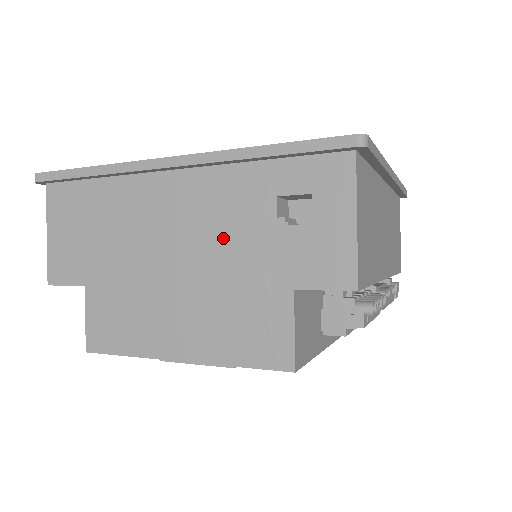
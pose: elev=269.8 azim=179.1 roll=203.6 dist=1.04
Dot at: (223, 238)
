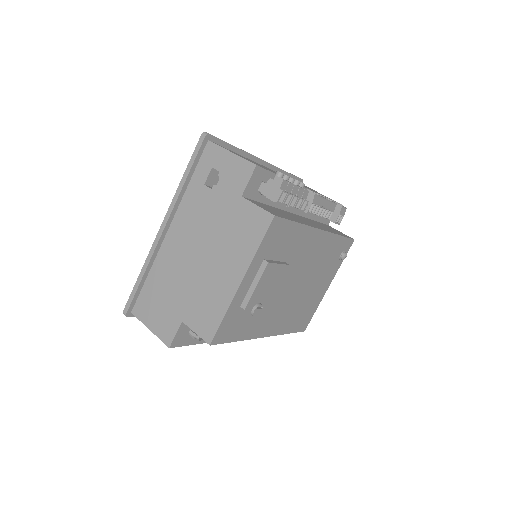
Dot at: (205, 222)
